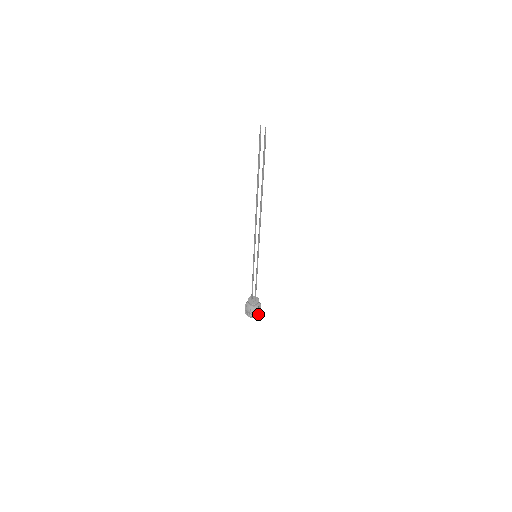
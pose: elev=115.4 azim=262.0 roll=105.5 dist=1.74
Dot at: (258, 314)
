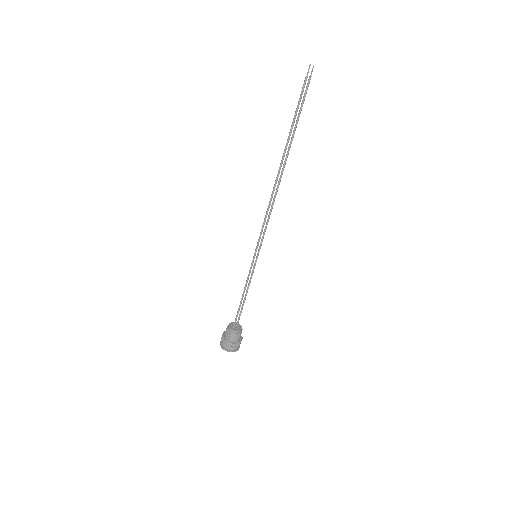
Dot at: occluded
